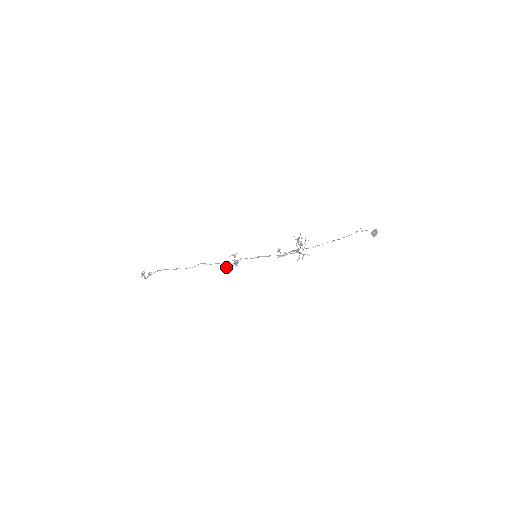
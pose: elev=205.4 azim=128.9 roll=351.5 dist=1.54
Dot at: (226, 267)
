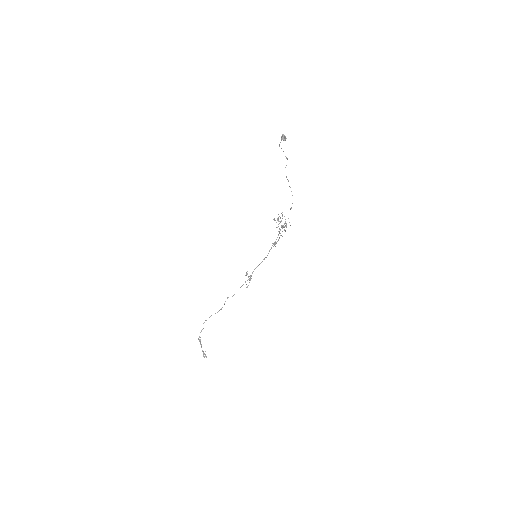
Dot at: occluded
